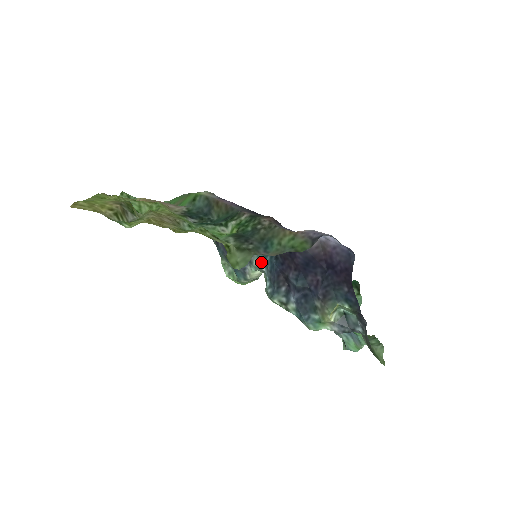
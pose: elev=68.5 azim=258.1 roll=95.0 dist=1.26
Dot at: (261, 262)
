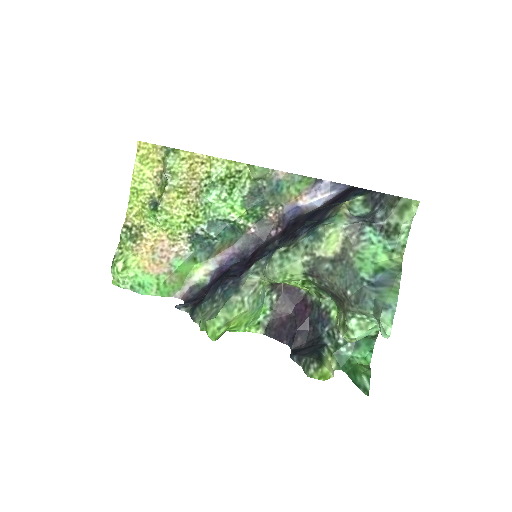
Dot at: (261, 259)
